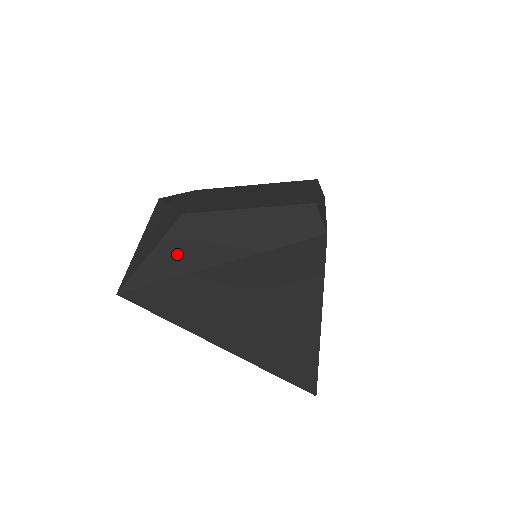
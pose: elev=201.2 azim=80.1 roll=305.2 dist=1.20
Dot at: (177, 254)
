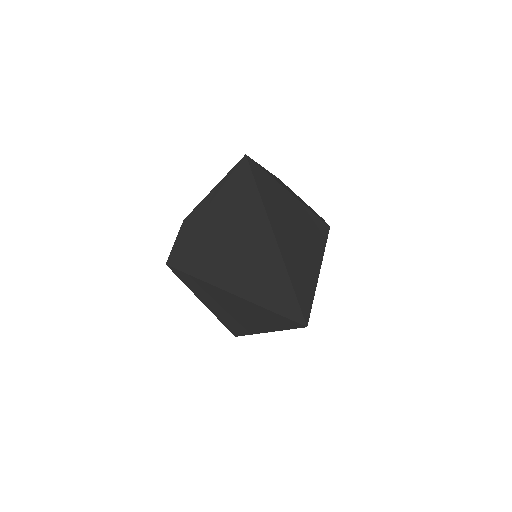
Dot at: (276, 179)
